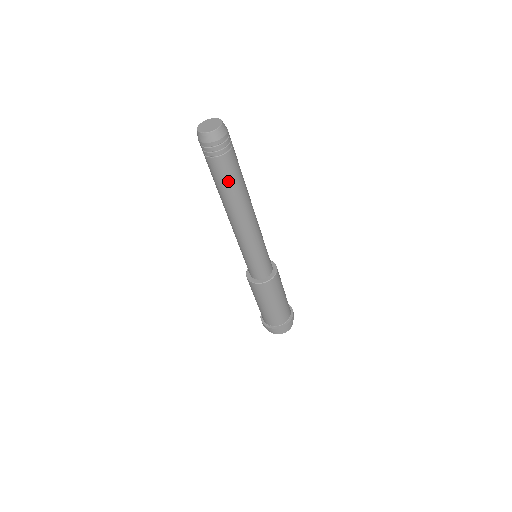
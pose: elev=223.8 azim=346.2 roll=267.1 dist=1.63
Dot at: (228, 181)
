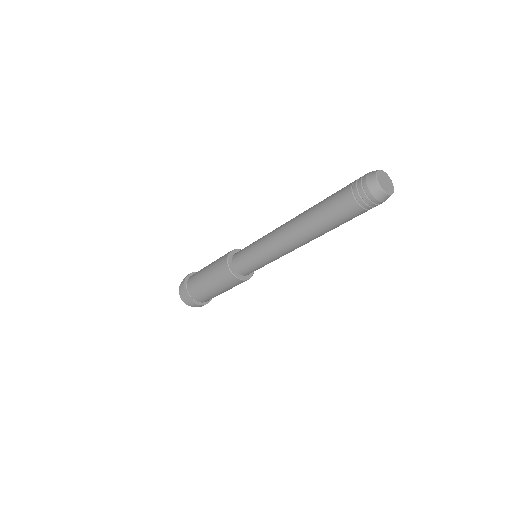
Dot at: (338, 222)
